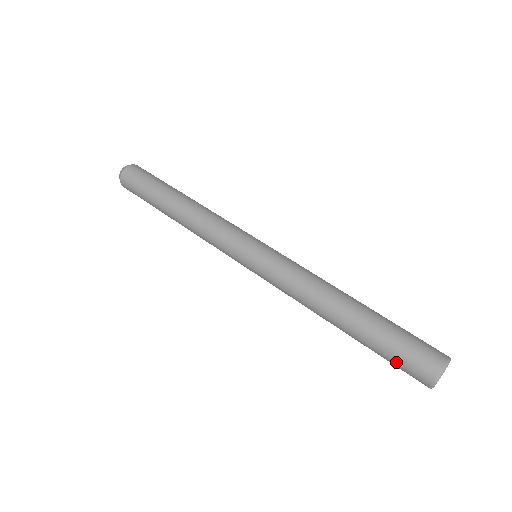
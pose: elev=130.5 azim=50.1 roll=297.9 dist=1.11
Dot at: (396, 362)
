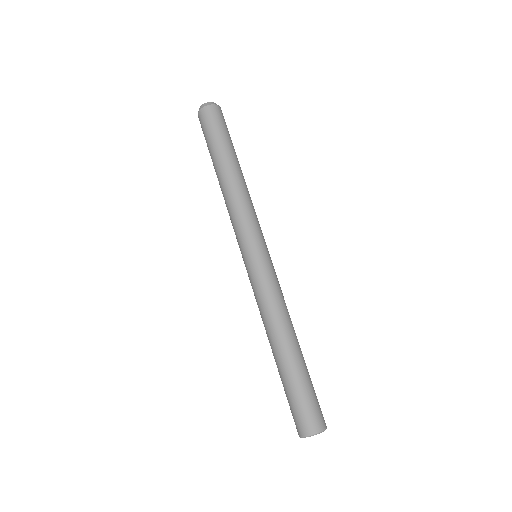
Dot at: occluded
